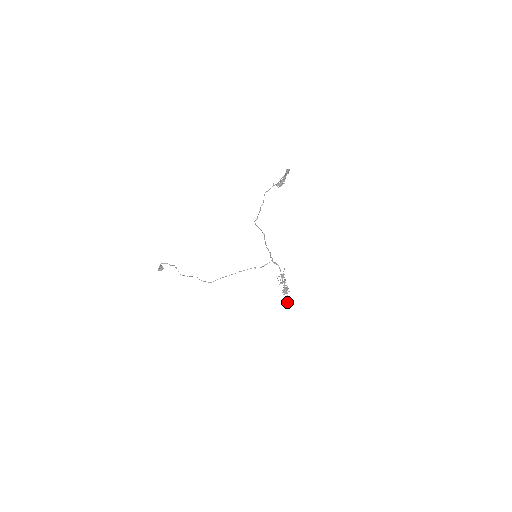
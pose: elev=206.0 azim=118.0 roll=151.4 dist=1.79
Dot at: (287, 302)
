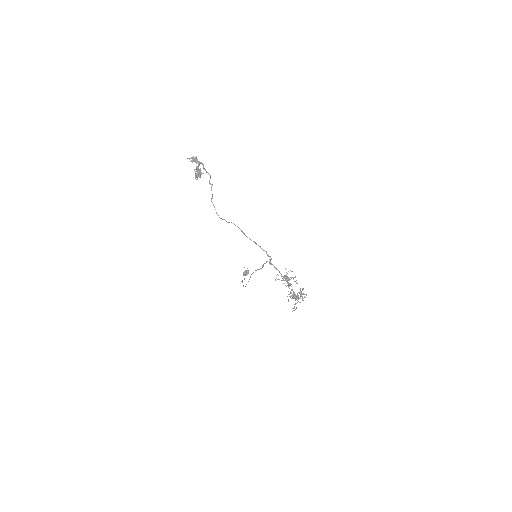
Dot at: (294, 310)
